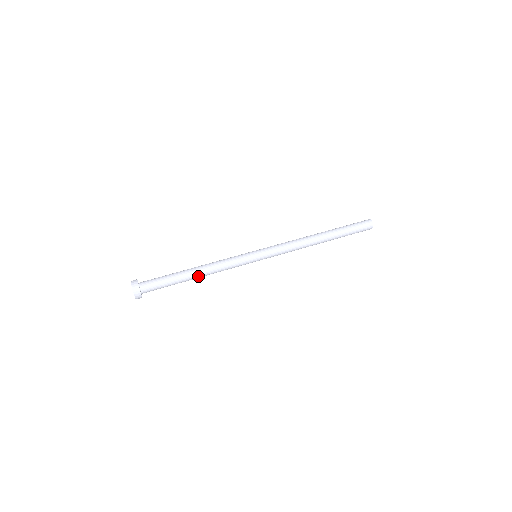
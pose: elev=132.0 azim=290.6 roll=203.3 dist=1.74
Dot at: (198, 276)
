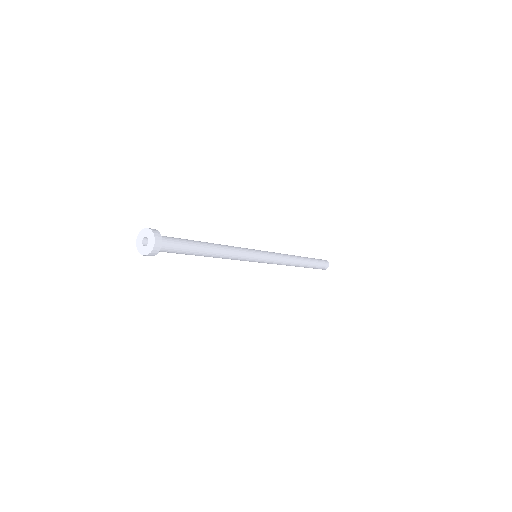
Dot at: (212, 254)
